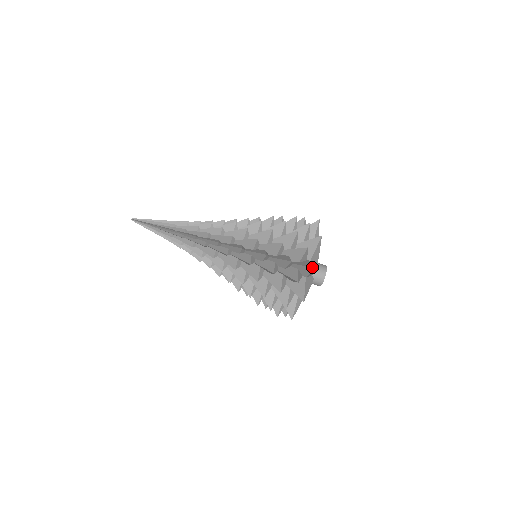
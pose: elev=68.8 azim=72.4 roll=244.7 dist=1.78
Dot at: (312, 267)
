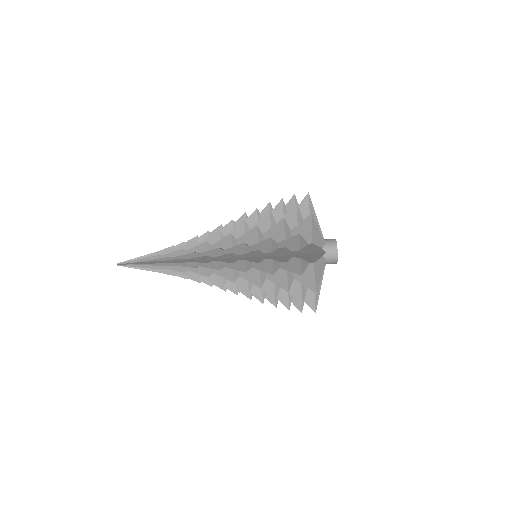
Dot at: (308, 216)
